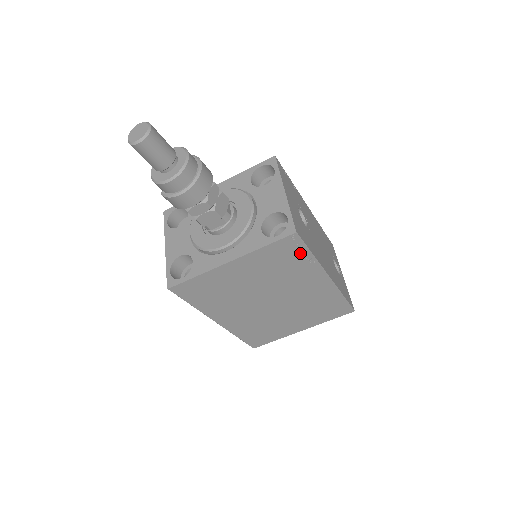
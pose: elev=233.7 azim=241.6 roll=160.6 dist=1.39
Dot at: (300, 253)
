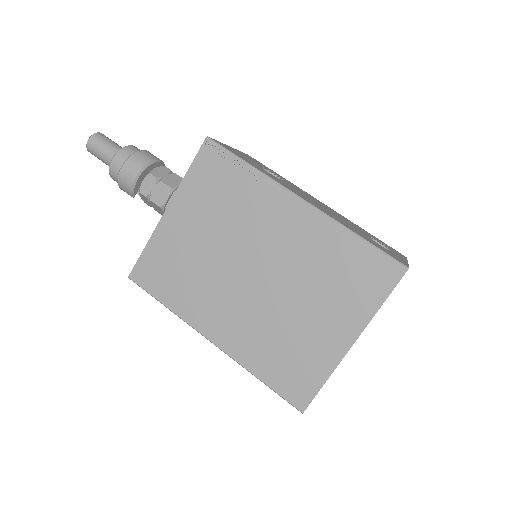
Dot at: (232, 167)
